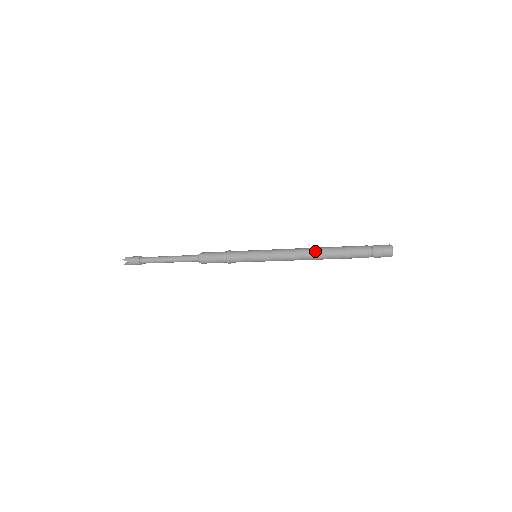
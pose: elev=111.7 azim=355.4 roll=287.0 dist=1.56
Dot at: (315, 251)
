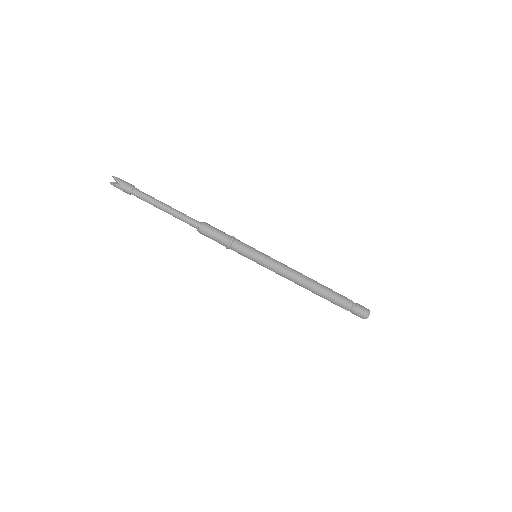
Dot at: (312, 281)
